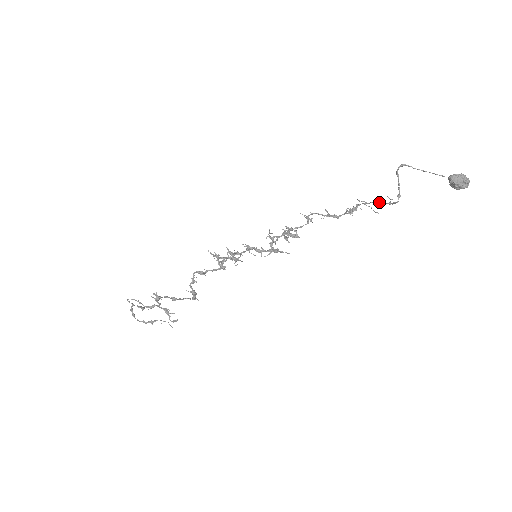
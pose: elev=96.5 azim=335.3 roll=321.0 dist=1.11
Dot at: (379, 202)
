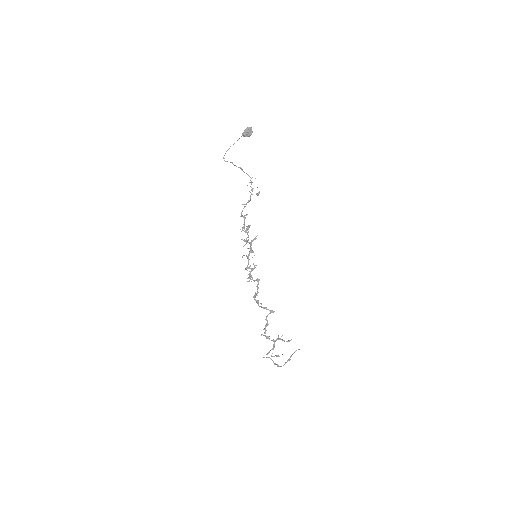
Dot at: occluded
